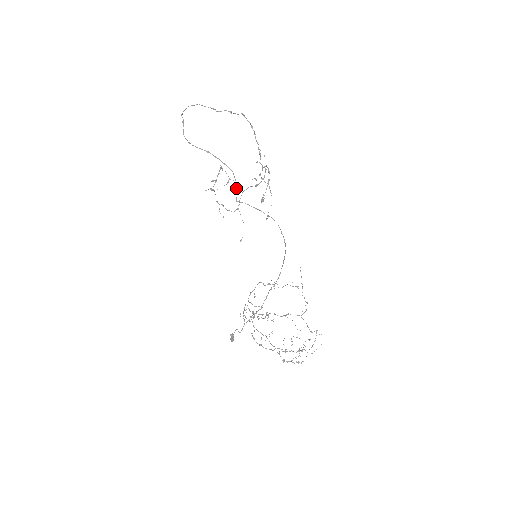
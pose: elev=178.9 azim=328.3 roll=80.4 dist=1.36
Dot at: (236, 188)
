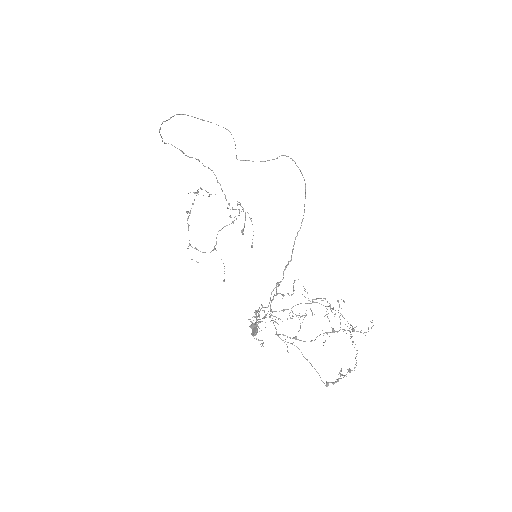
Dot at: (235, 145)
